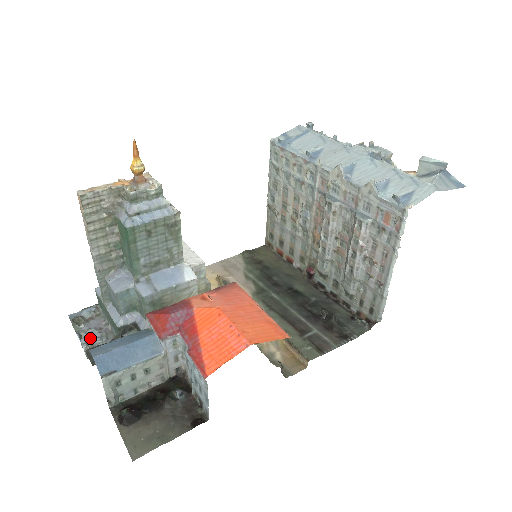
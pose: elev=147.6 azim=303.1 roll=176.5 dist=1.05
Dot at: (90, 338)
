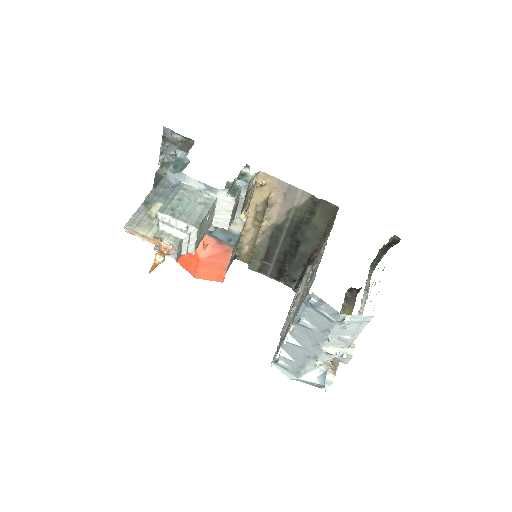
Dot at: (167, 157)
